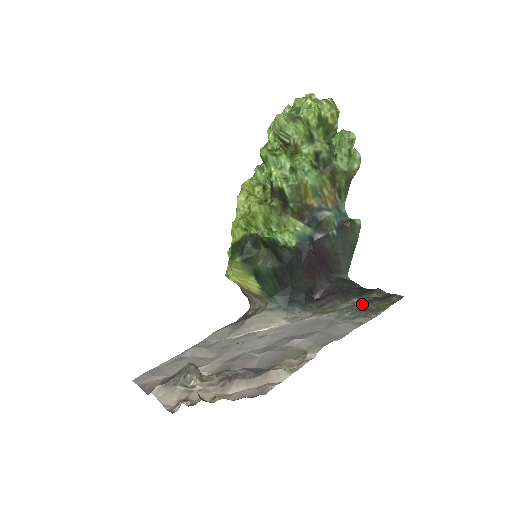
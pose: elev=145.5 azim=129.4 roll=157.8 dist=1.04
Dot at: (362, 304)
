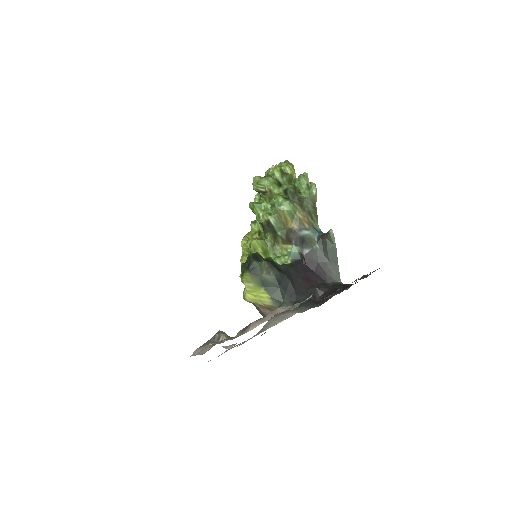
Dot at: occluded
